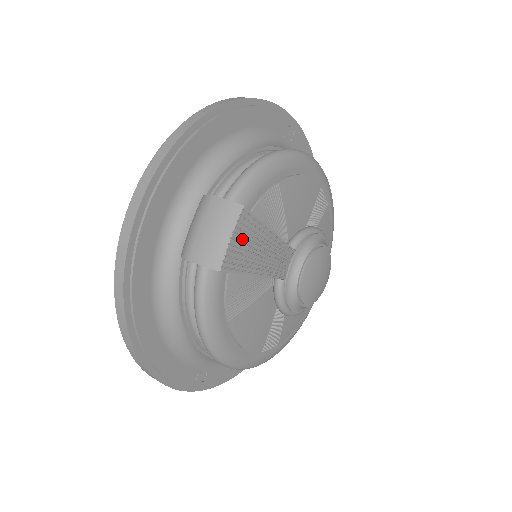
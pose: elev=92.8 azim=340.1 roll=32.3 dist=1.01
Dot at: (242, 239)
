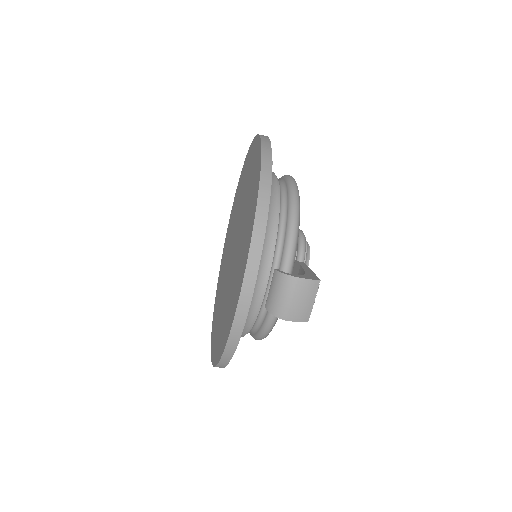
Dot at: occluded
